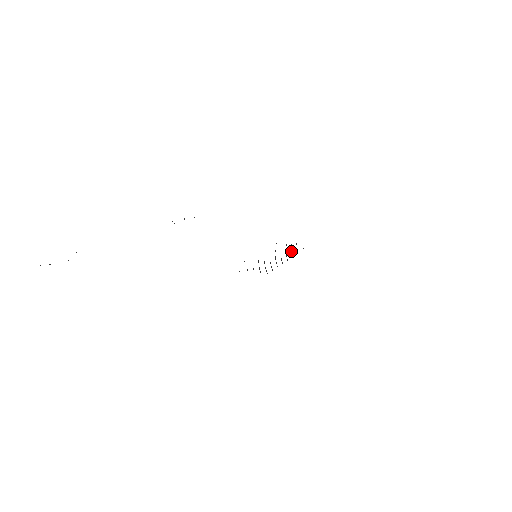
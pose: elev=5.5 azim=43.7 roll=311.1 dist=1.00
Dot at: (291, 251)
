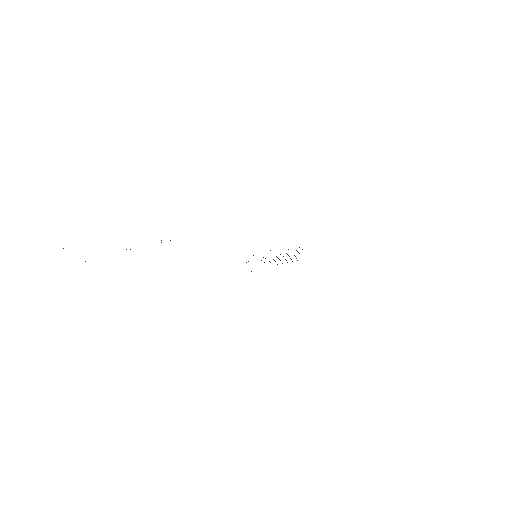
Dot at: (299, 253)
